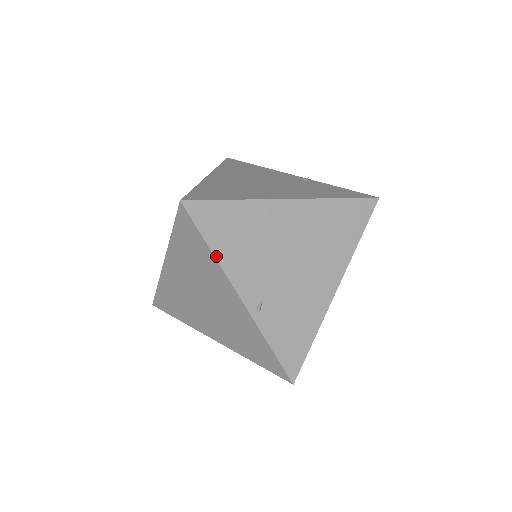
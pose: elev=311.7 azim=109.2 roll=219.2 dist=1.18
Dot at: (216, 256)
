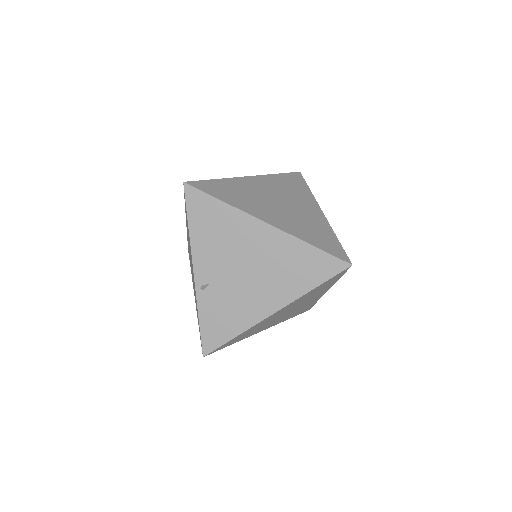
Dot at: (190, 233)
